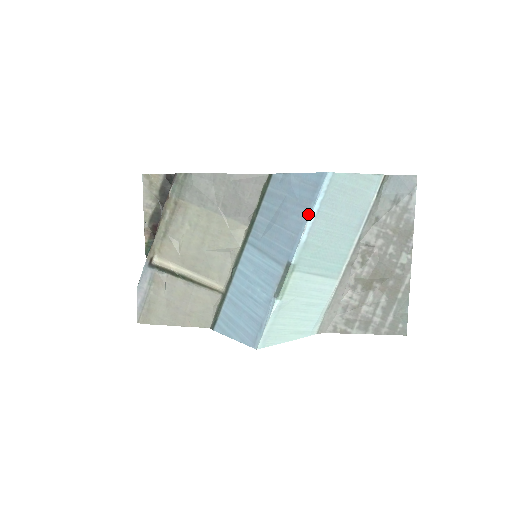
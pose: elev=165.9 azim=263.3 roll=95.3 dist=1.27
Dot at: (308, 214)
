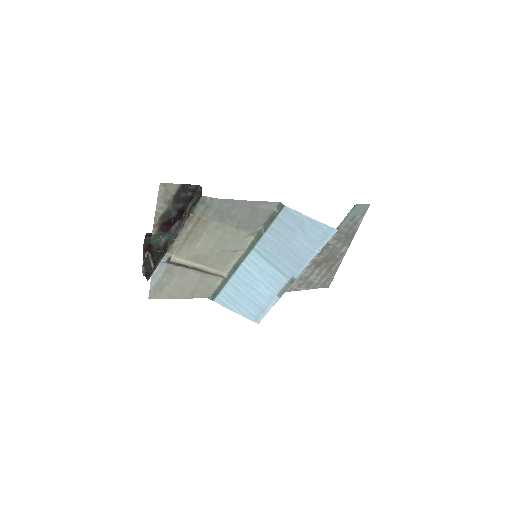
Dot at: (316, 252)
